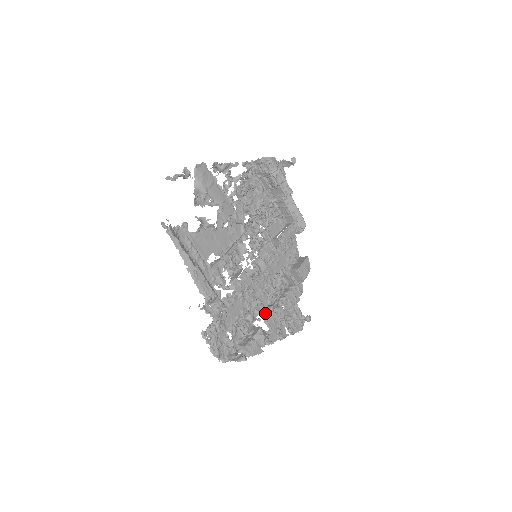
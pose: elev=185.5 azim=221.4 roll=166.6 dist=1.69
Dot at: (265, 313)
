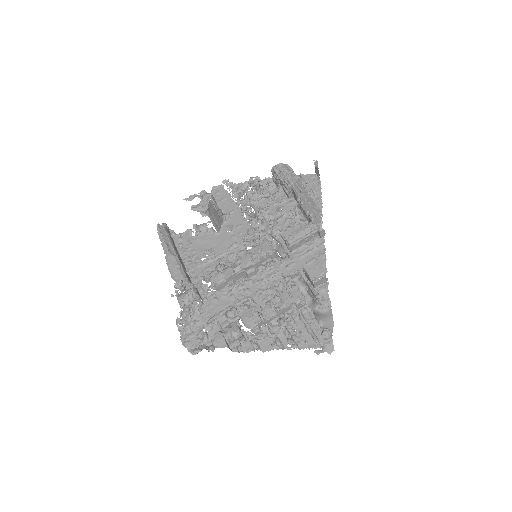
Dot at: (244, 308)
